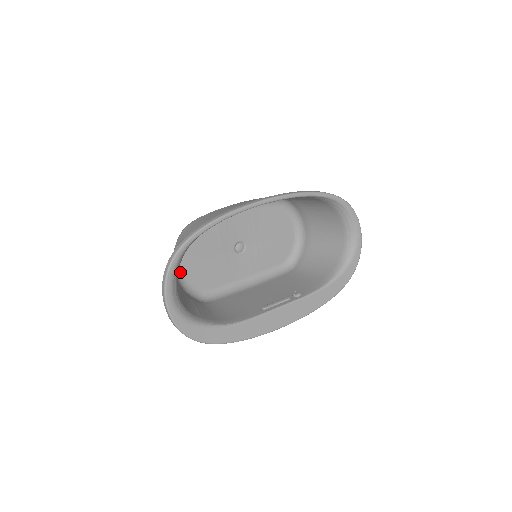
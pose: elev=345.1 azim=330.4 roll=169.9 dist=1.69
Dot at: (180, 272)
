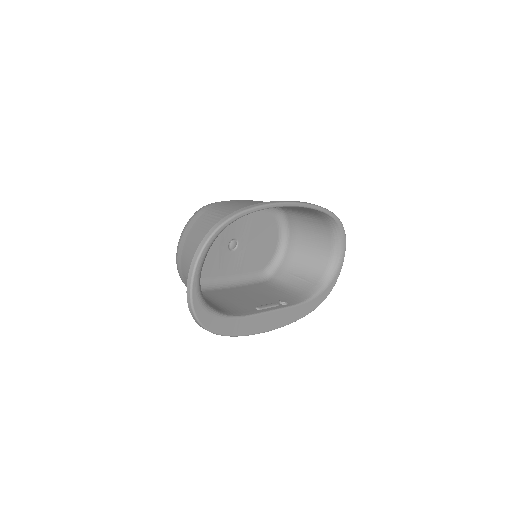
Dot at: occluded
